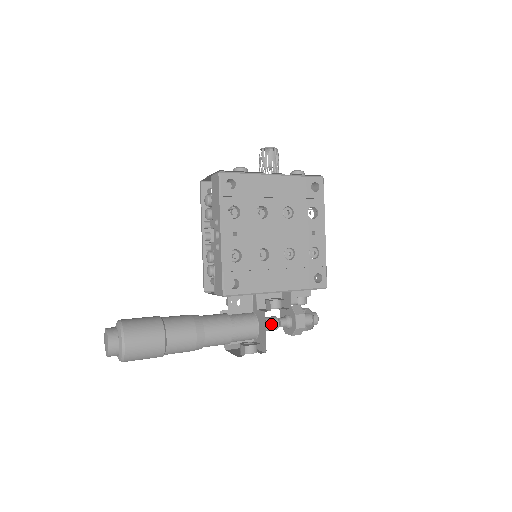
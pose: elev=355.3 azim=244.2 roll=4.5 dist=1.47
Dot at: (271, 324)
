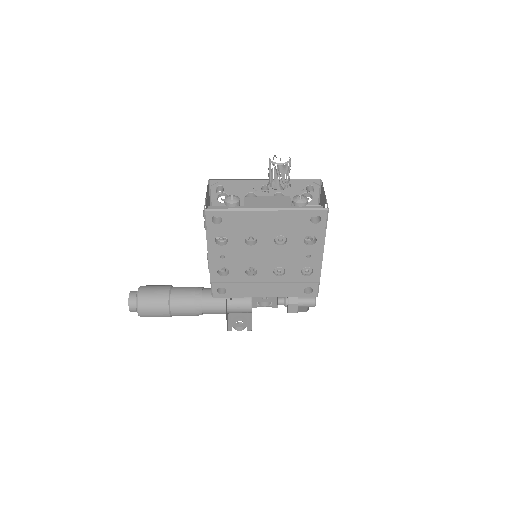
Dot at: occluded
